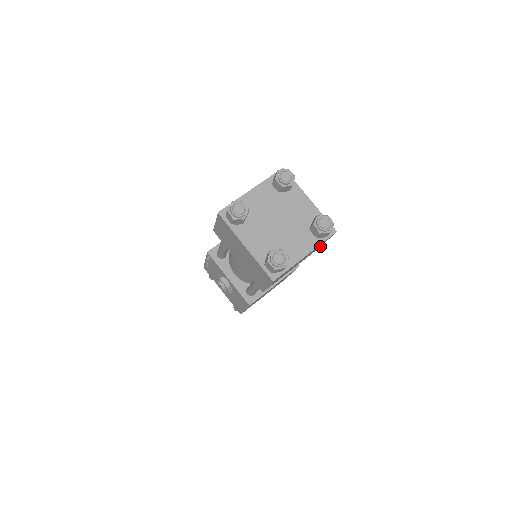
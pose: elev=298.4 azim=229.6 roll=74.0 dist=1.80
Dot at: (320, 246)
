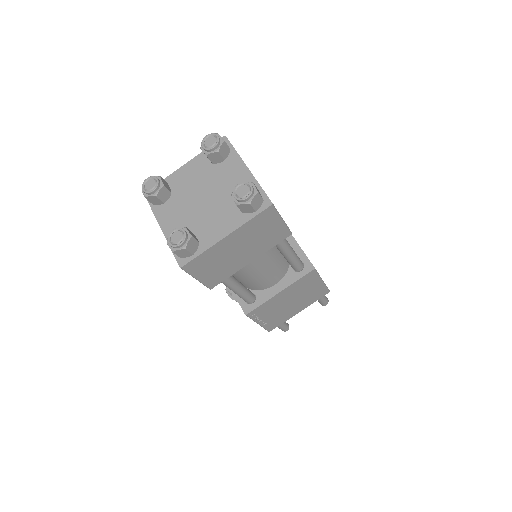
Dot at: (284, 231)
